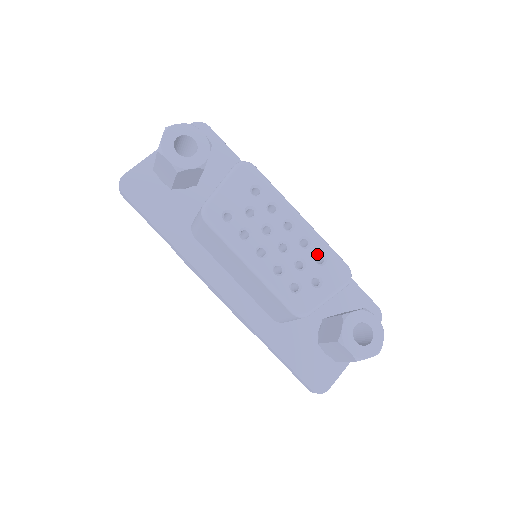
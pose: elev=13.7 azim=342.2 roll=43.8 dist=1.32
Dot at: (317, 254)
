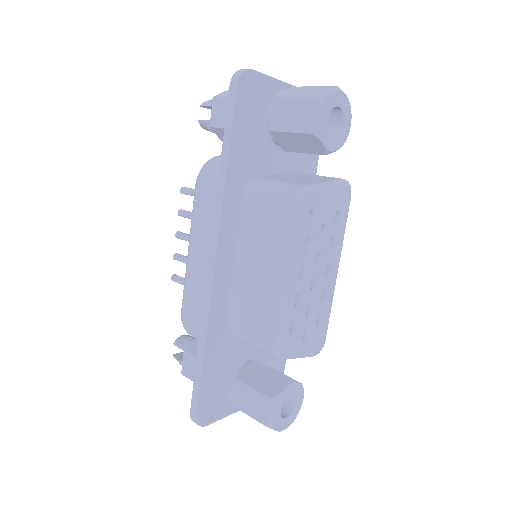
Dot at: (322, 312)
